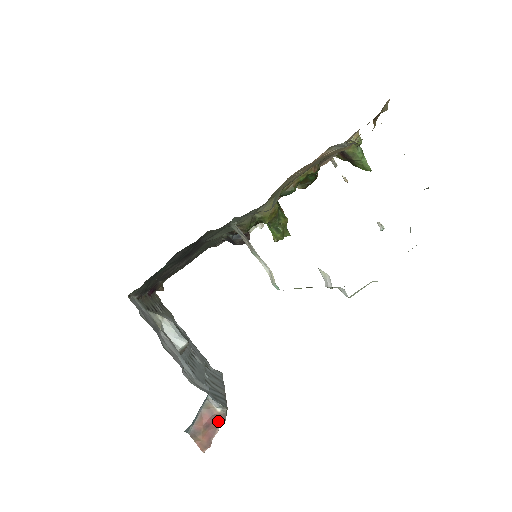
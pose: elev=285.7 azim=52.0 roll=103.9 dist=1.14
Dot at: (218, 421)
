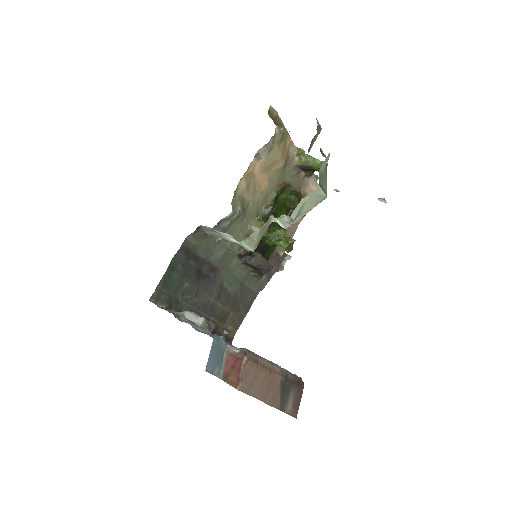
Dot at: (240, 360)
